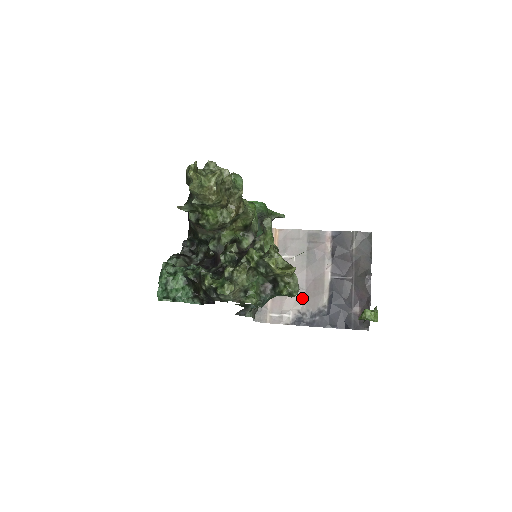
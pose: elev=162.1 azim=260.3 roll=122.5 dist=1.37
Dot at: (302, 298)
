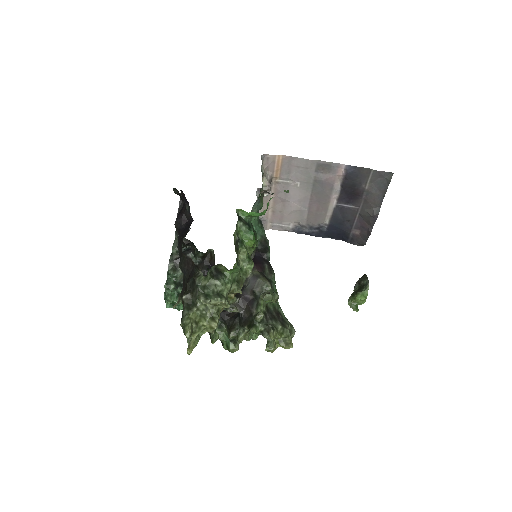
Dot at: (303, 216)
